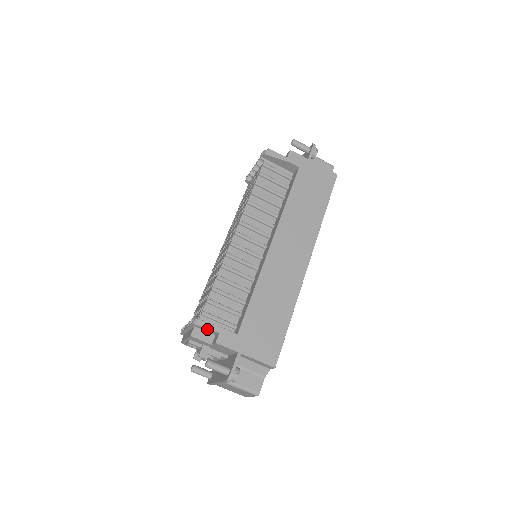
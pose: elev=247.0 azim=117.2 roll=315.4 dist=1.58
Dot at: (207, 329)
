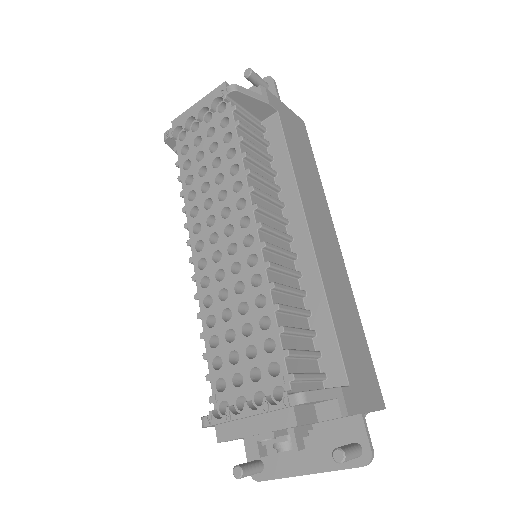
Dot at: (319, 401)
